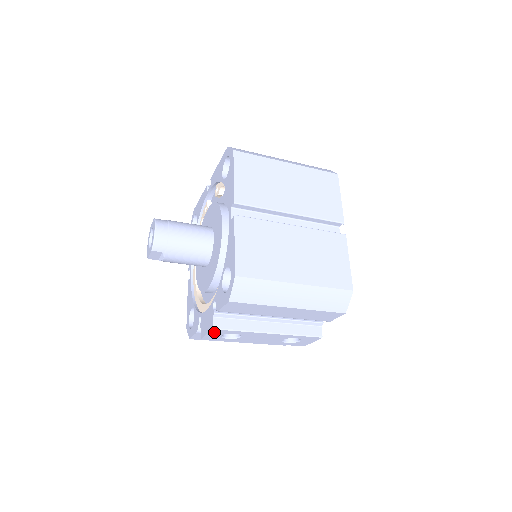
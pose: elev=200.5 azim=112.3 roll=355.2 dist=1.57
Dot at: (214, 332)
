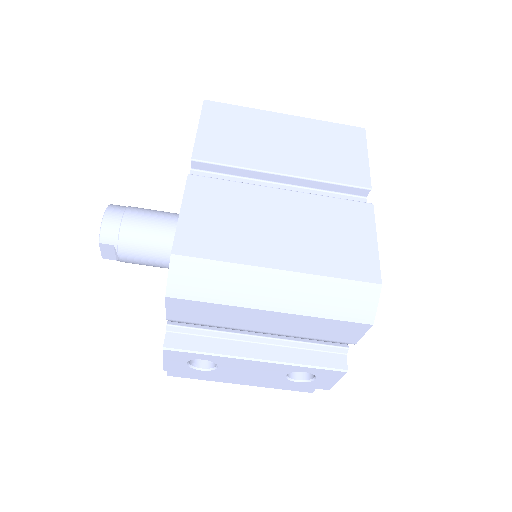
Dot at: (171, 356)
